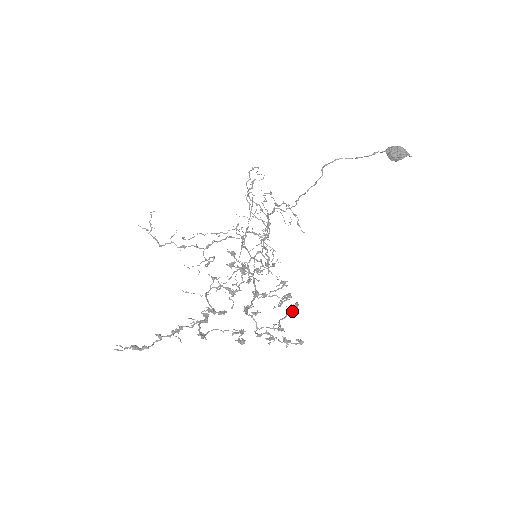
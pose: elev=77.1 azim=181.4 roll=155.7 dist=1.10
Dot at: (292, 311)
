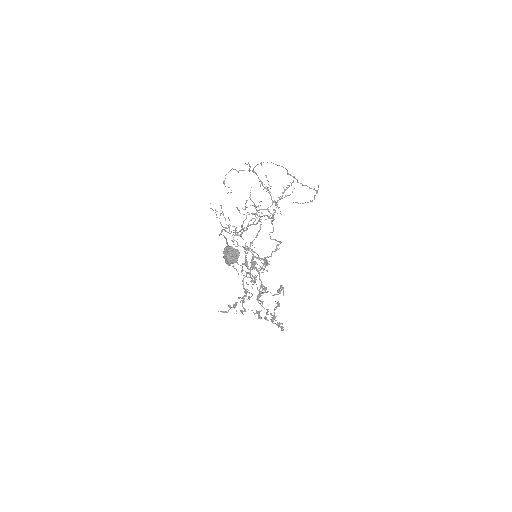
Dot at: (276, 307)
